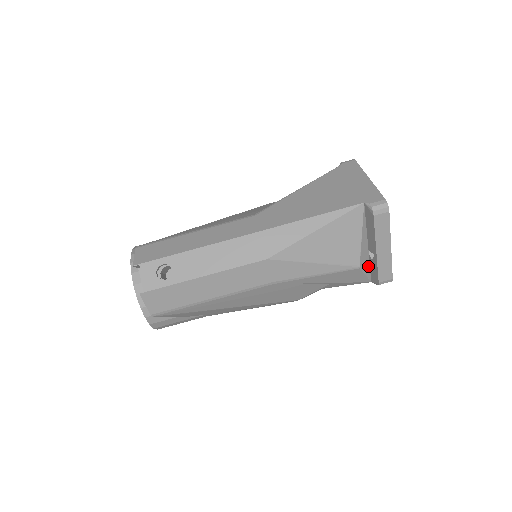
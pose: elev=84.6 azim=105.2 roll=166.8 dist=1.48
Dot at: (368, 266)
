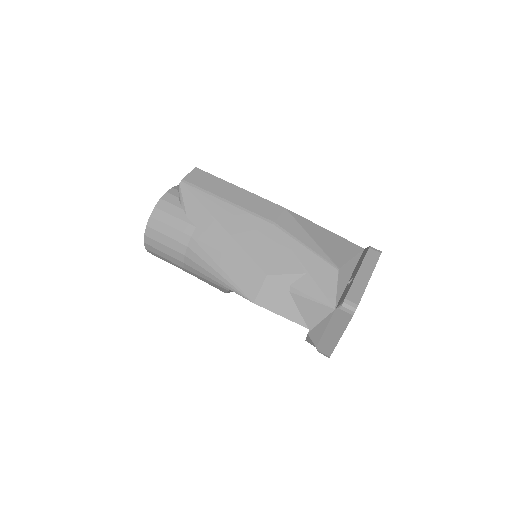
Dot at: (342, 290)
